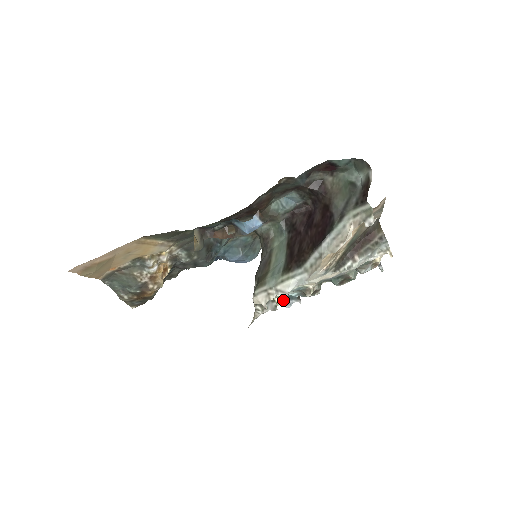
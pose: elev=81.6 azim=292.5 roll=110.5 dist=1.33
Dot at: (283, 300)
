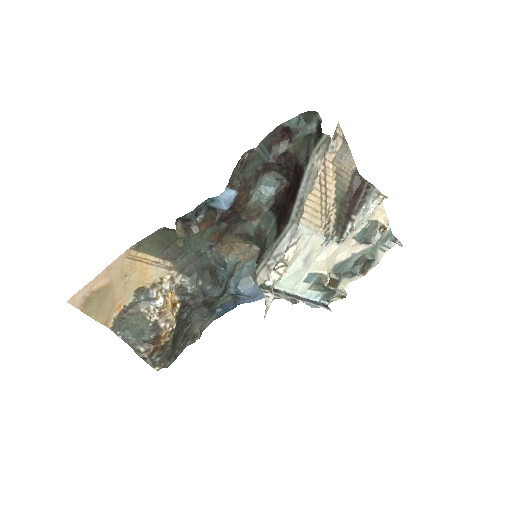
Dot at: (285, 268)
